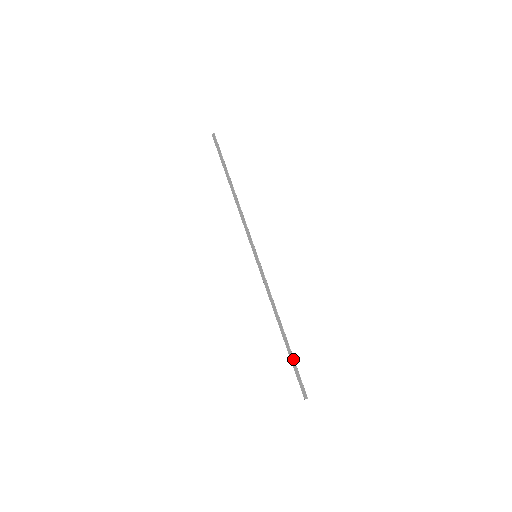
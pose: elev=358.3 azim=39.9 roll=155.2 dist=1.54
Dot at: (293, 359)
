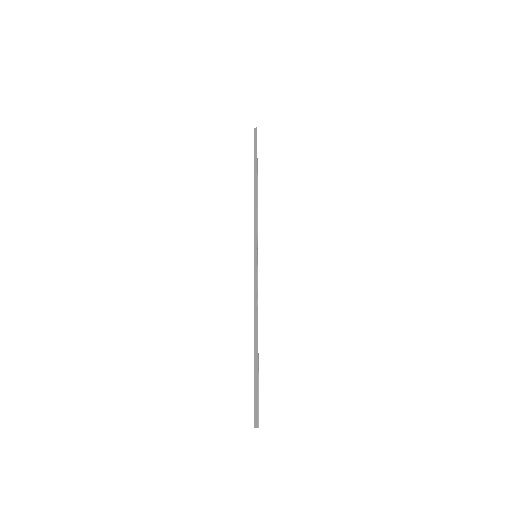
Dot at: (257, 377)
